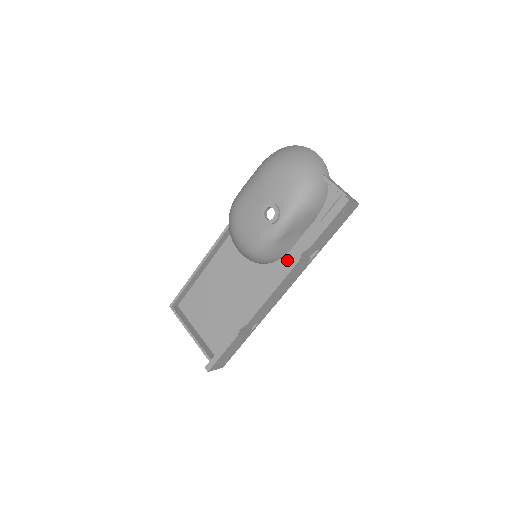
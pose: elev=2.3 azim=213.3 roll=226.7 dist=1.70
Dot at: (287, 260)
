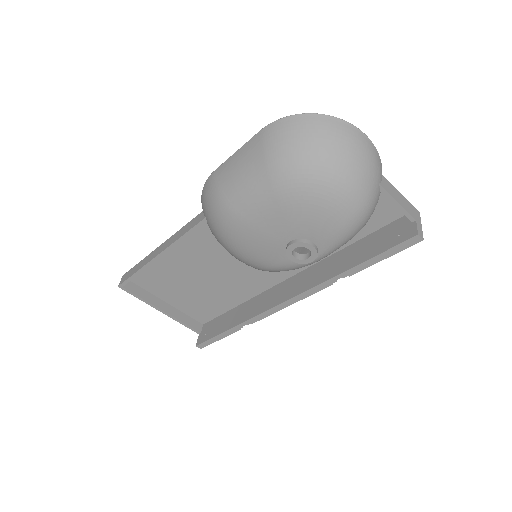
Dot at: occluded
